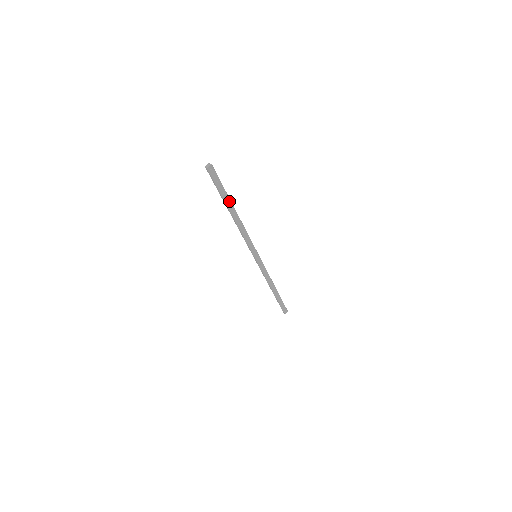
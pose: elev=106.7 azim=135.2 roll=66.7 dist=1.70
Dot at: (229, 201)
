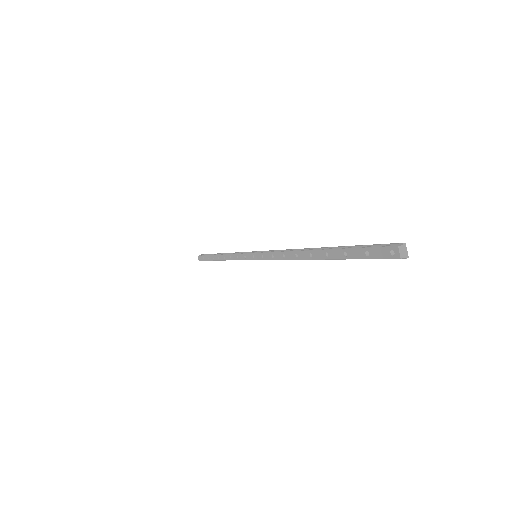
Dot at: occluded
